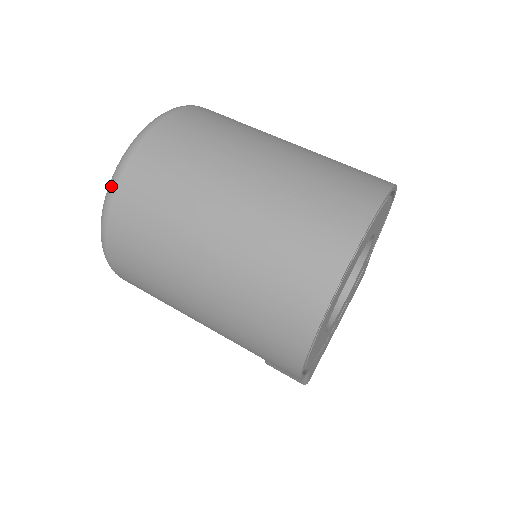
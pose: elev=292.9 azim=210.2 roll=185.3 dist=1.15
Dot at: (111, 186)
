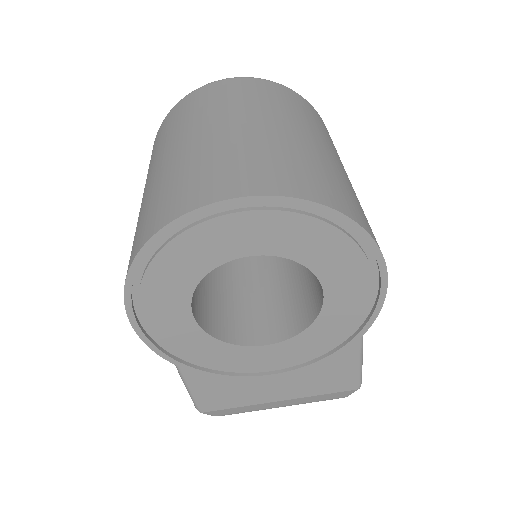
Dot at: (180, 100)
